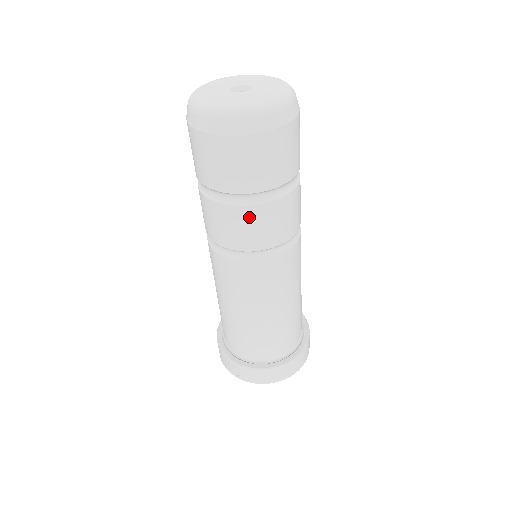
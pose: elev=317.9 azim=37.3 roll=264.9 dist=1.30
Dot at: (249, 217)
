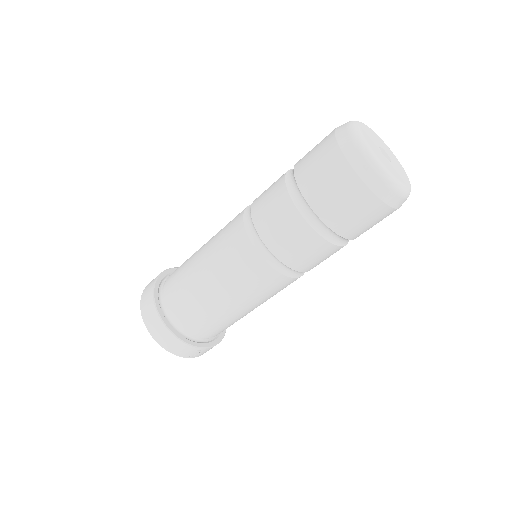
Dot at: occluded
